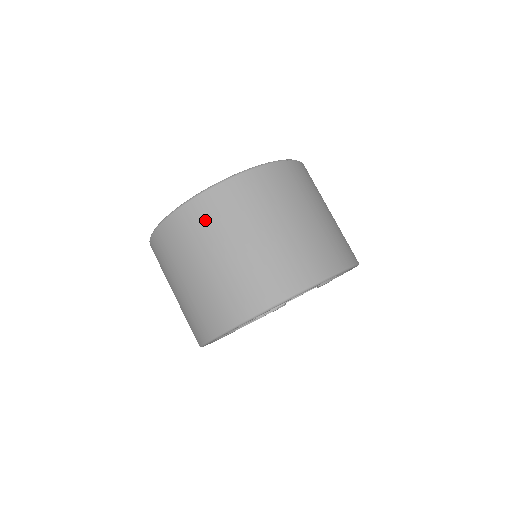
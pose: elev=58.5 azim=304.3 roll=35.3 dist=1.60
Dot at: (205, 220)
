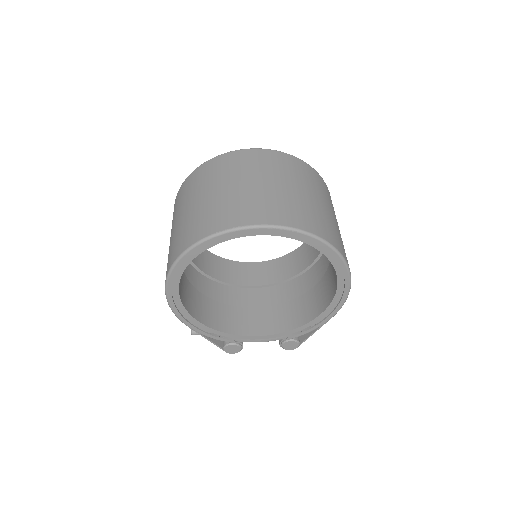
Dot at: (255, 161)
